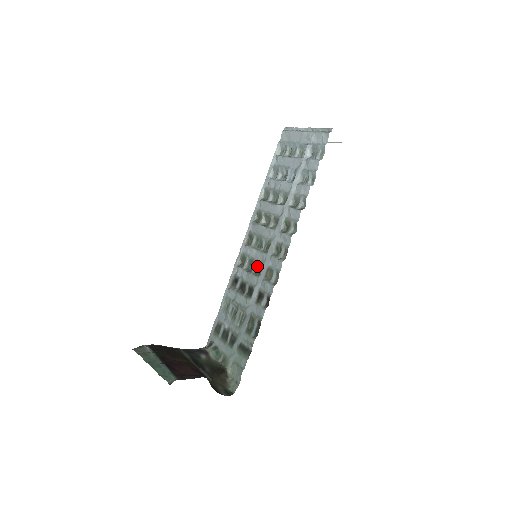
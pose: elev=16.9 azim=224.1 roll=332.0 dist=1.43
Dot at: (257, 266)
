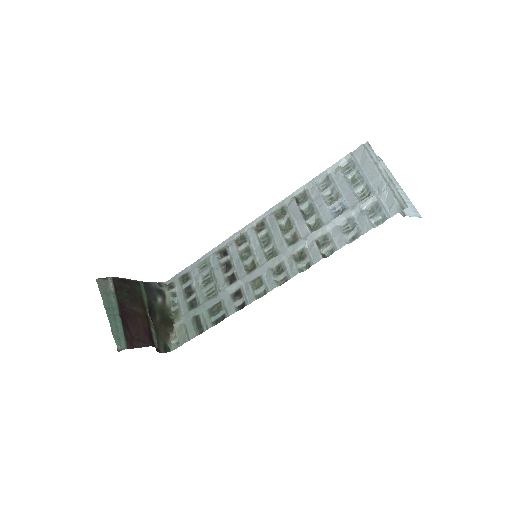
Dot at: (252, 261)
